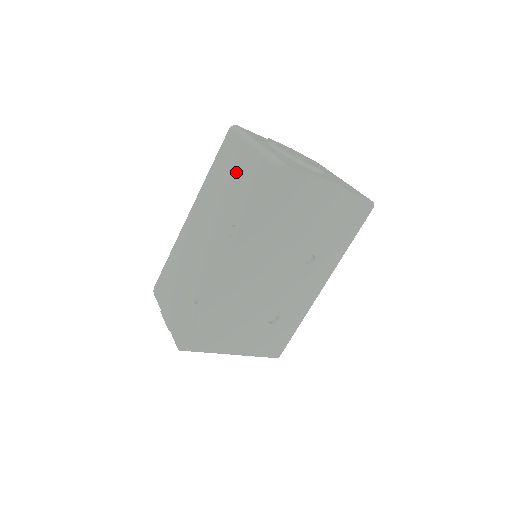
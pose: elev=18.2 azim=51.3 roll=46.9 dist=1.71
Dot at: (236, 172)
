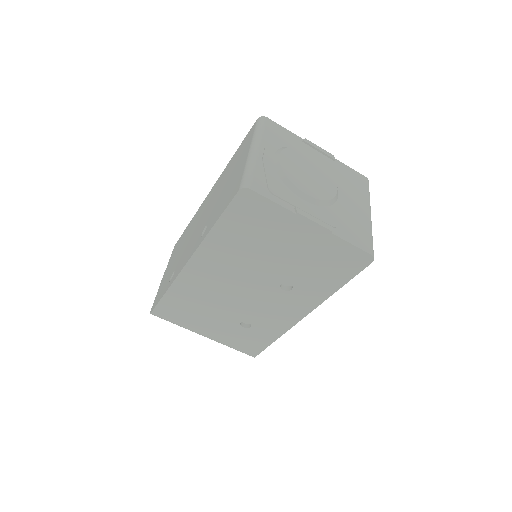
Dot at: (234, 171)
